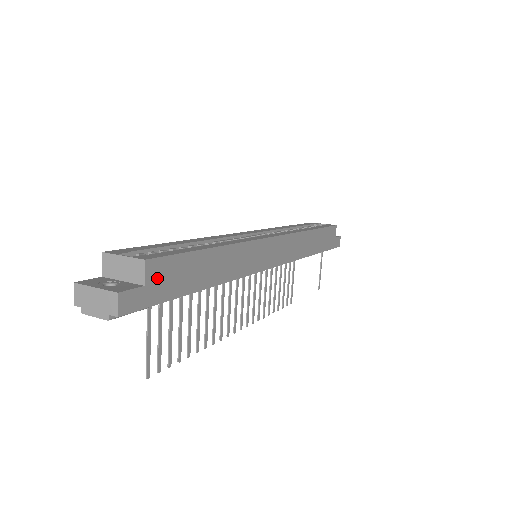
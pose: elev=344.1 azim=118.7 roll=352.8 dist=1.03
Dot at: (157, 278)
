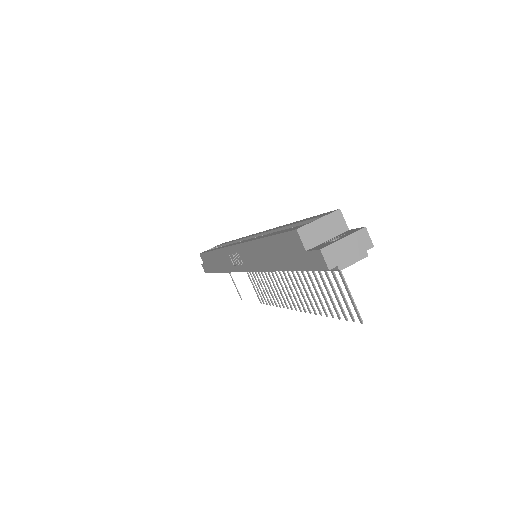
Dot at: occluded
